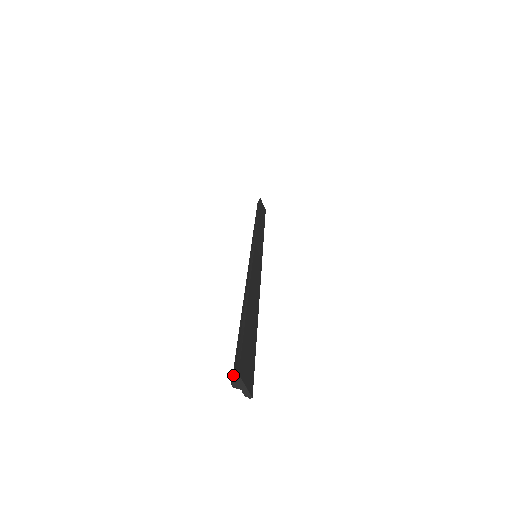
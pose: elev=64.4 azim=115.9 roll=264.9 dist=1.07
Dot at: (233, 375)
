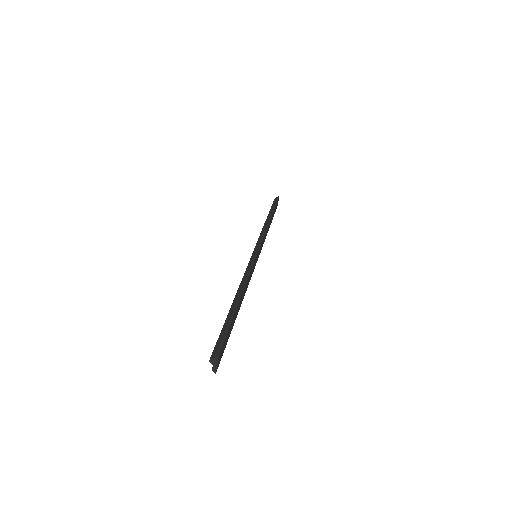
Dot at: (213, 354)
